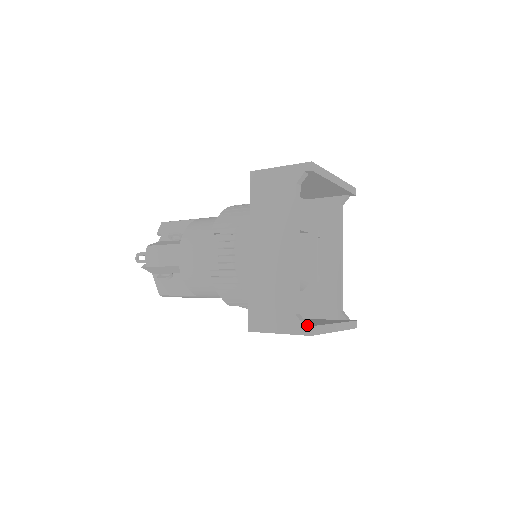
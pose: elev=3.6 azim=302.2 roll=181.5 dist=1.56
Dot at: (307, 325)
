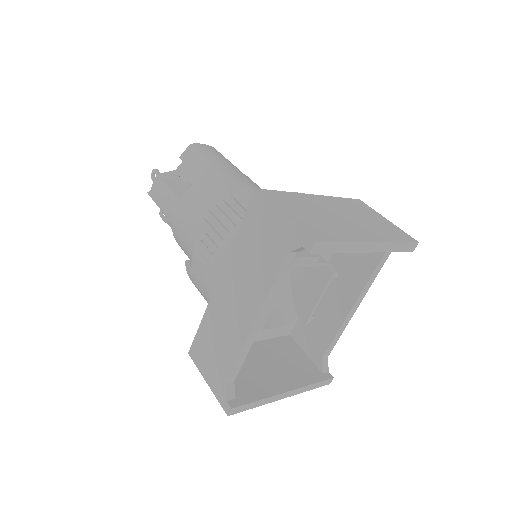
Dot at: (233, 399)
